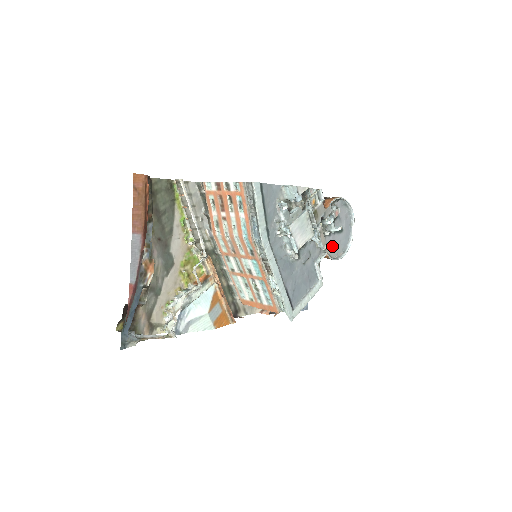
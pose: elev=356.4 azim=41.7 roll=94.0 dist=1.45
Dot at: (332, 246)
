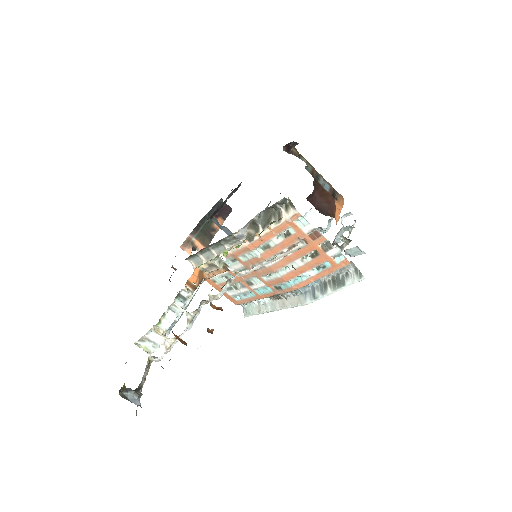
Dot at: occluded
